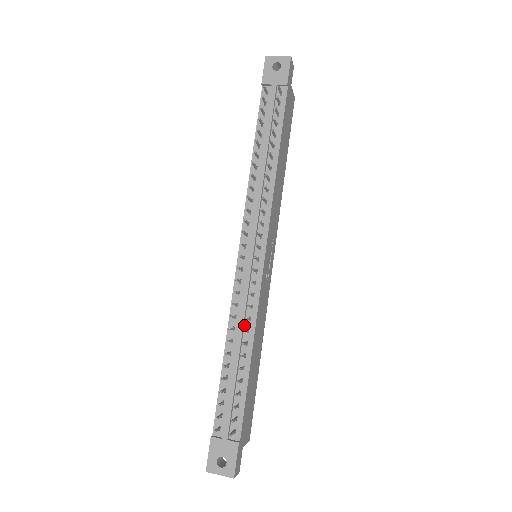
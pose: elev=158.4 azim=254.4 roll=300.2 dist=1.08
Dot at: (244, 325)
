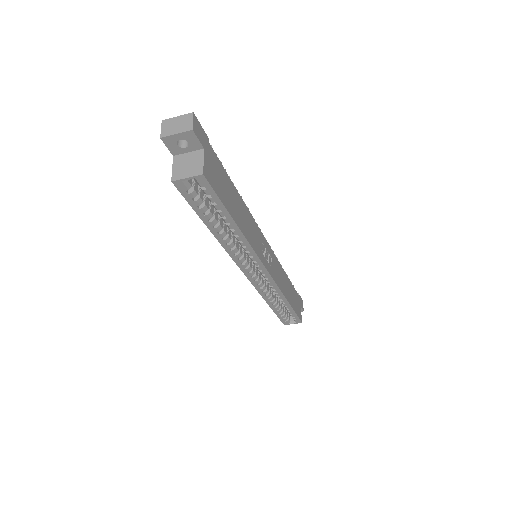
Dot at: occluded
